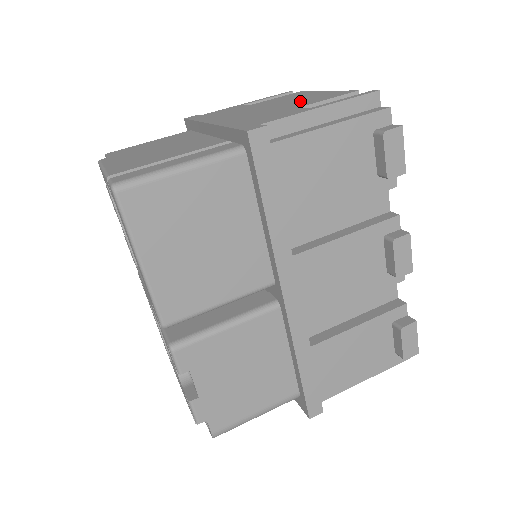
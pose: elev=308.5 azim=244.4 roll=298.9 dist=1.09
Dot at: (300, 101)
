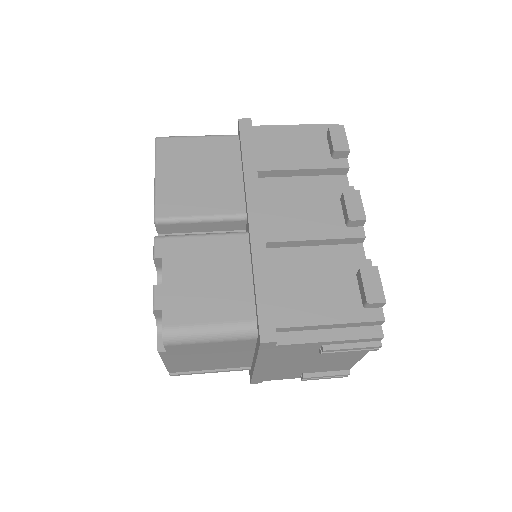
Dot at: occluded
